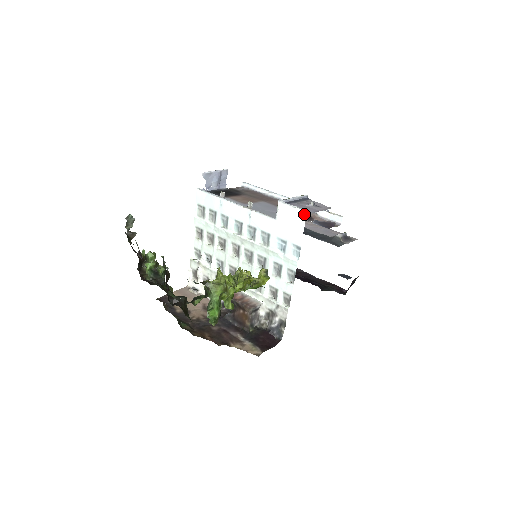
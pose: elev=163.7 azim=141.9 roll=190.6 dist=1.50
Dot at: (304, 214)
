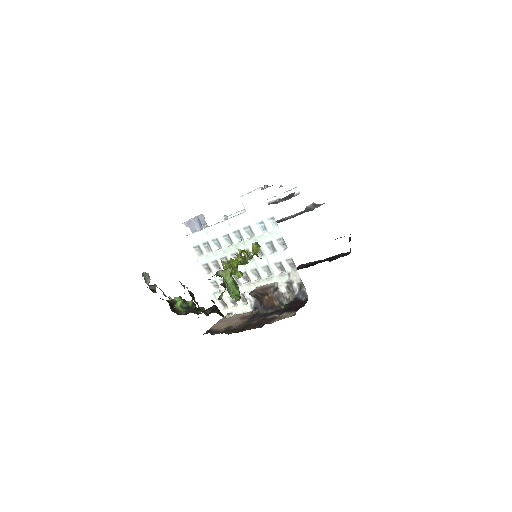
Dot at: (260, 191)
